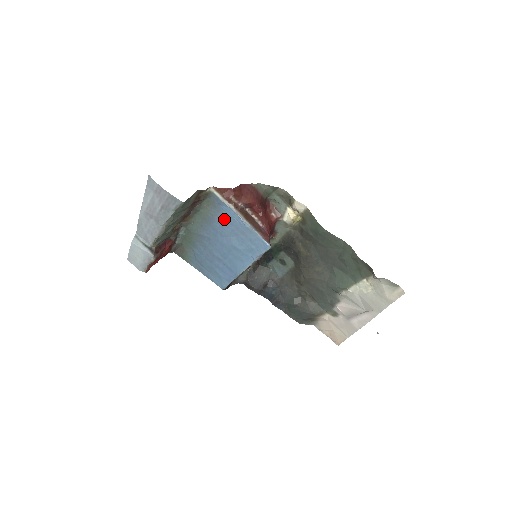
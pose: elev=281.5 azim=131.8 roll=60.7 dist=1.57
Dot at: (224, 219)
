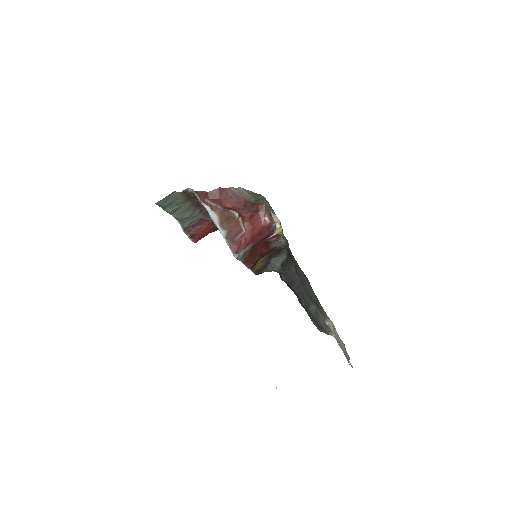
Dot at: occluded
